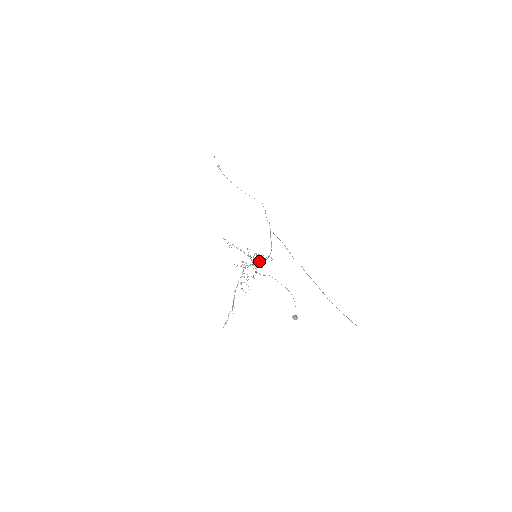
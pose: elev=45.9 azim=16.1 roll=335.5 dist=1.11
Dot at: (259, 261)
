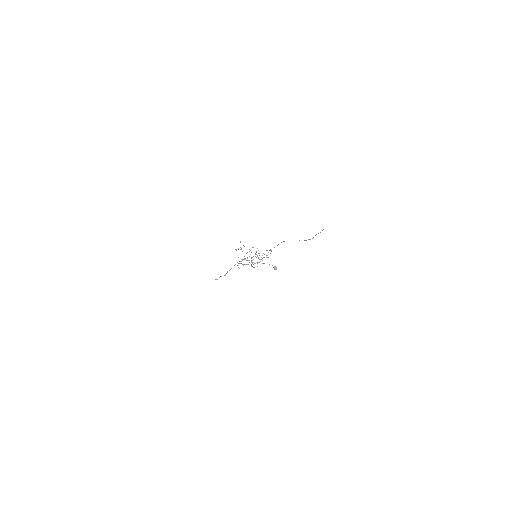
Dot at: occluded
